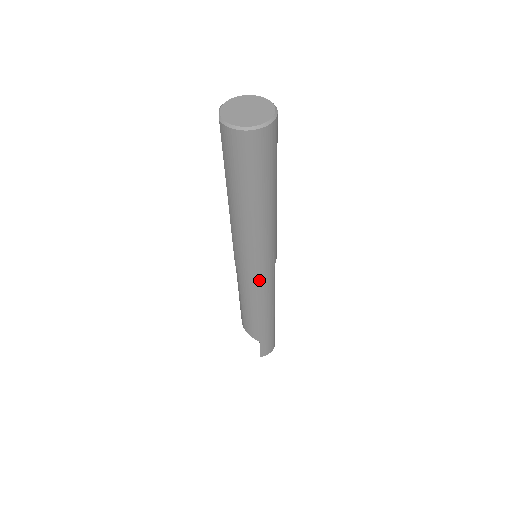
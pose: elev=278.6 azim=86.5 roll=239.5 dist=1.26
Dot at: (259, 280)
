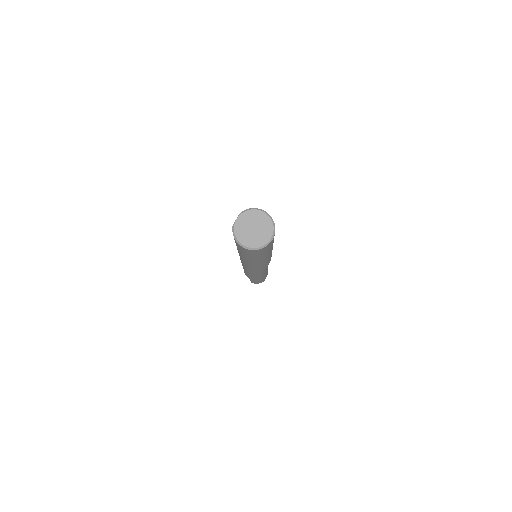
Dot at: (250, 270)
